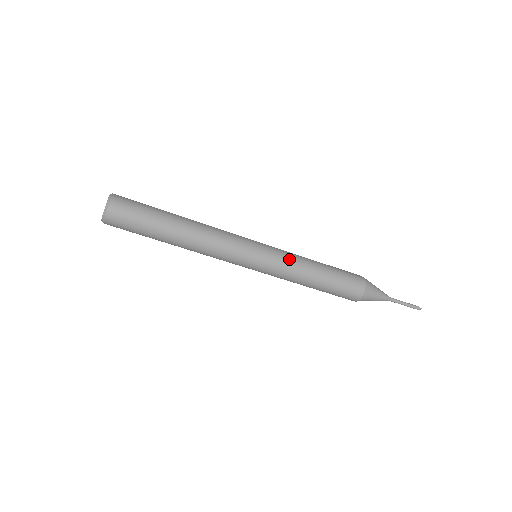
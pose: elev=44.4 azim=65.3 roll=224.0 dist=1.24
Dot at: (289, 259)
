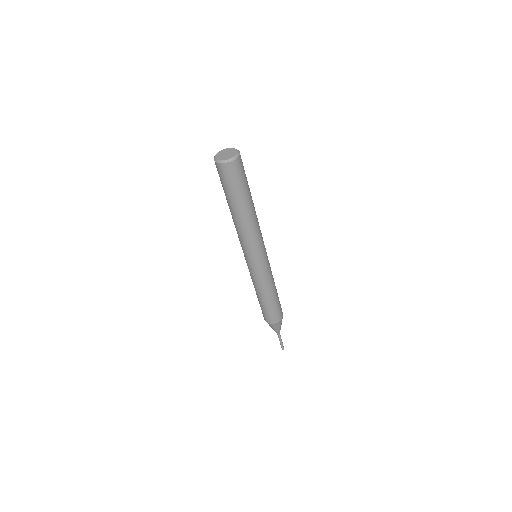
Dot at: (271, 274)
